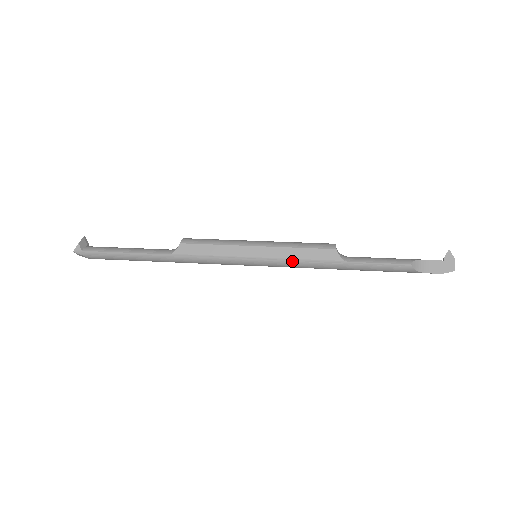
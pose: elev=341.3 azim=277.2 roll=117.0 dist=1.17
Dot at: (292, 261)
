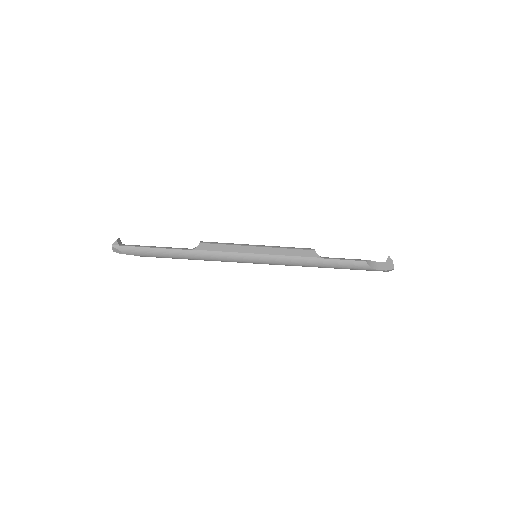
Dot at: (284, 257)
